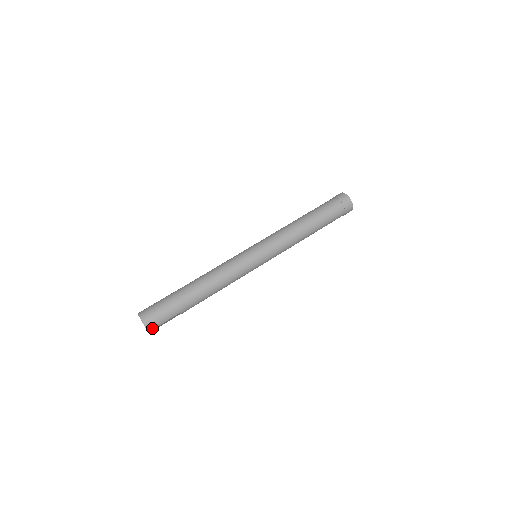
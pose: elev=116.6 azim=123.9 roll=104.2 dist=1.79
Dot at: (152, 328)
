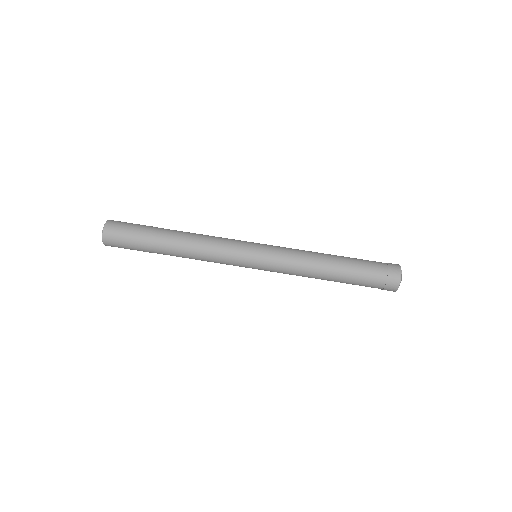
Dot at: occluded
